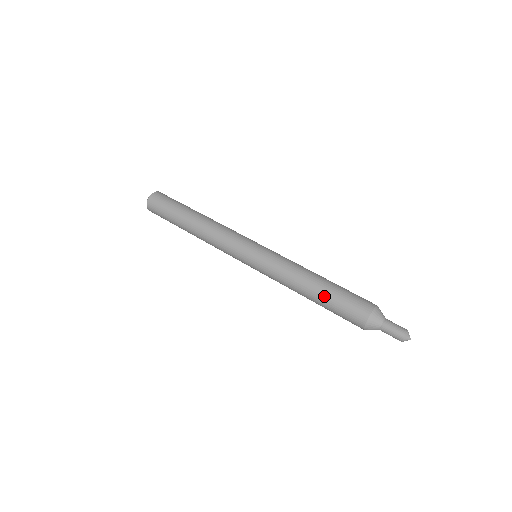
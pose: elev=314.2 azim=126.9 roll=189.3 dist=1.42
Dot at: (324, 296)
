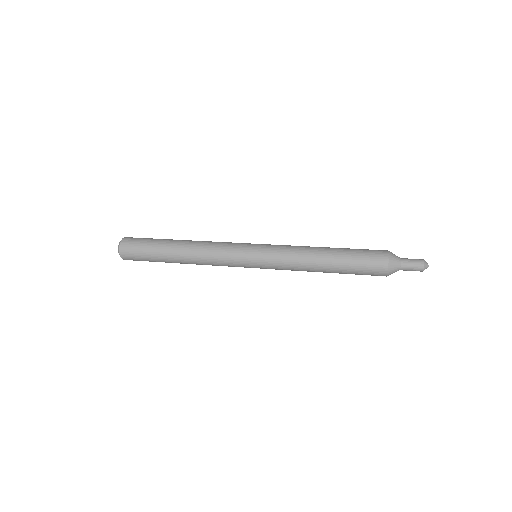
Dot at: (341, 249)
